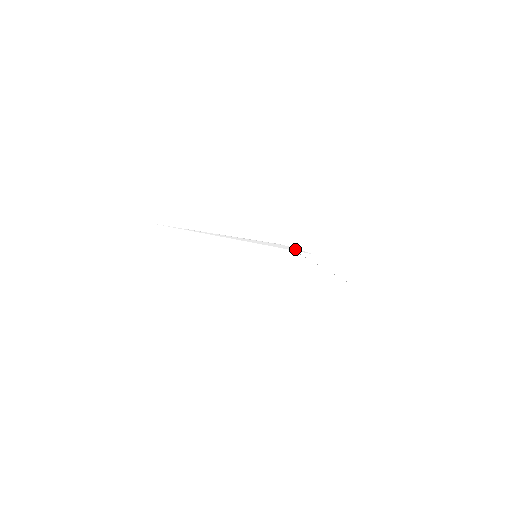
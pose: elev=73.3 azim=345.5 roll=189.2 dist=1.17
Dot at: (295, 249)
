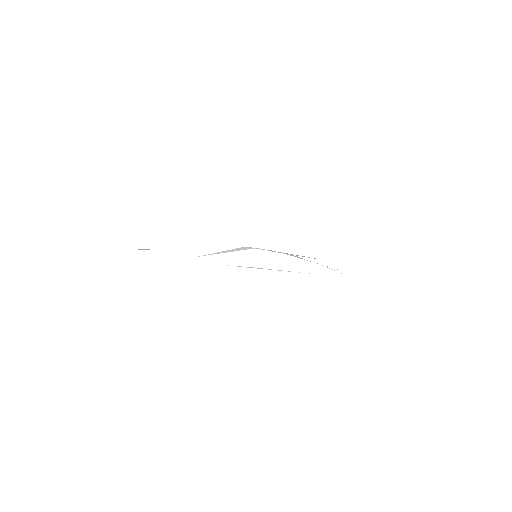
Dot at: (249, 248)
